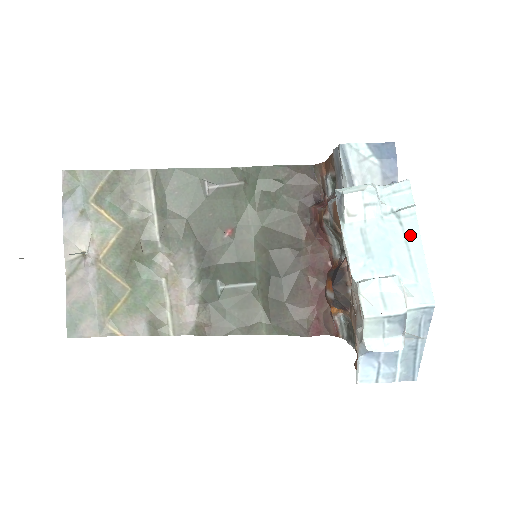
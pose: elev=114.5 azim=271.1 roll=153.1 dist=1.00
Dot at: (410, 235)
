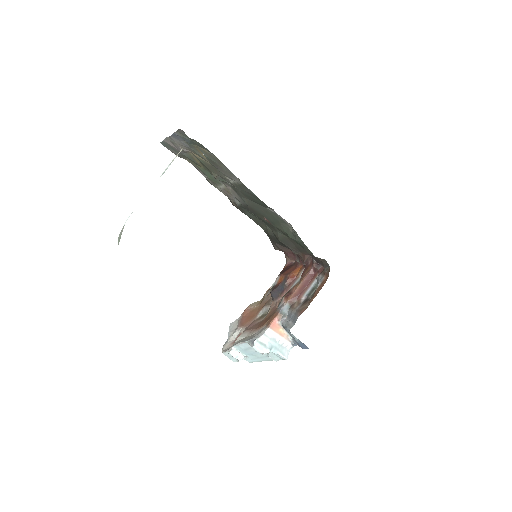
Dot at: (265, 358)
